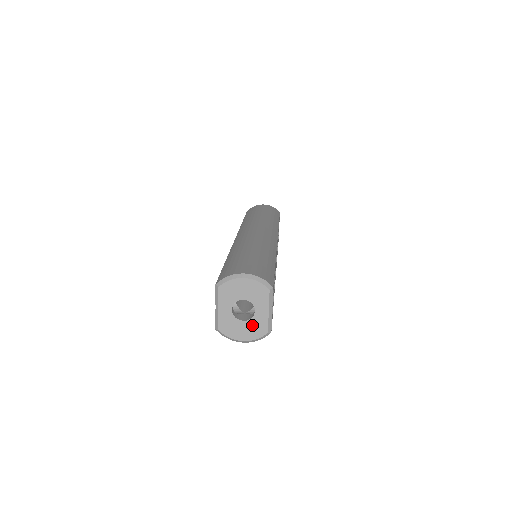
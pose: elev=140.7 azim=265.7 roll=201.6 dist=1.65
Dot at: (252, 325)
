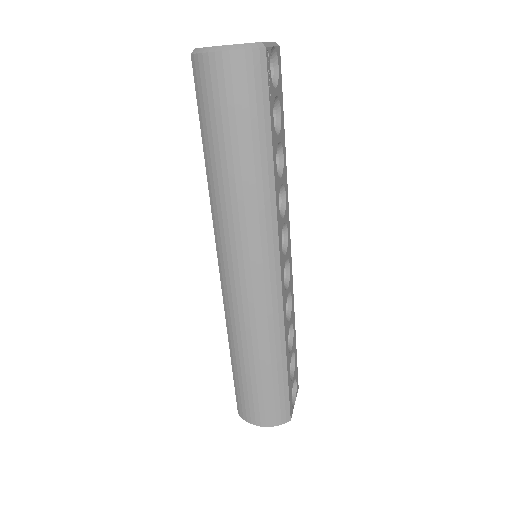
Dot at: occluded
